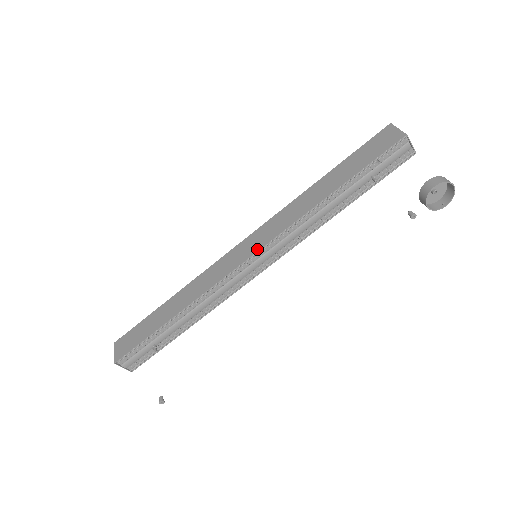
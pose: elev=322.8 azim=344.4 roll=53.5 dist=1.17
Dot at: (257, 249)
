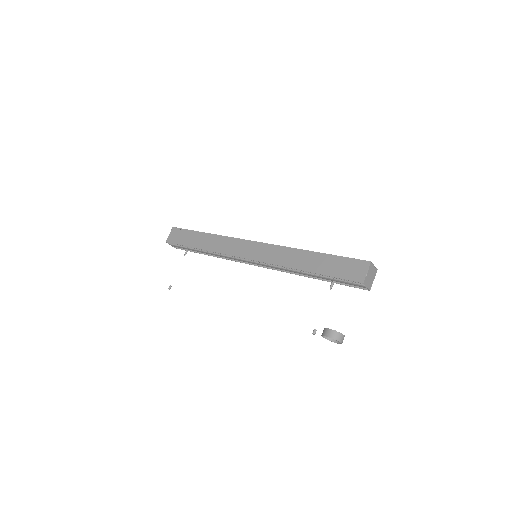
Dot at: (253, 258)
